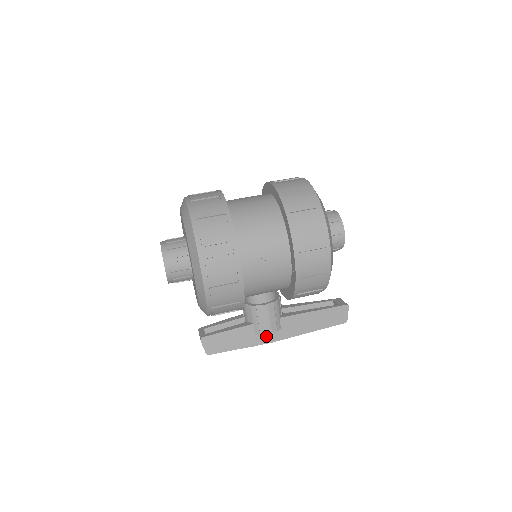
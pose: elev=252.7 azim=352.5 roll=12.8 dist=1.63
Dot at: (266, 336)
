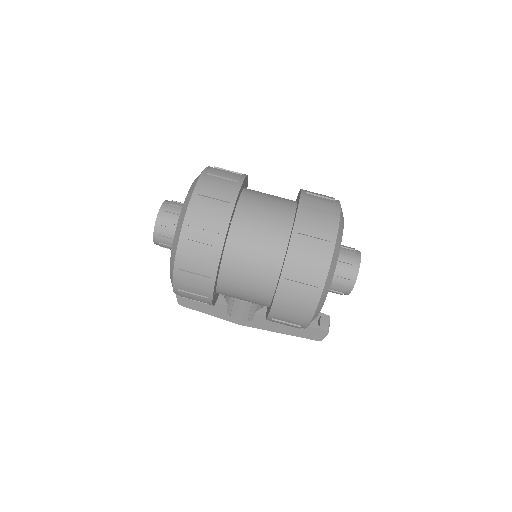
Dot at: occluded
